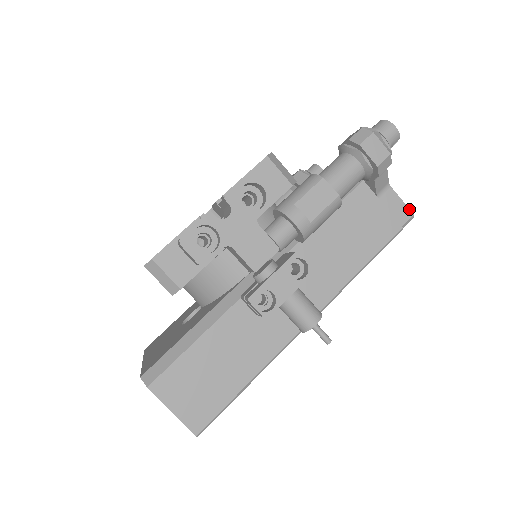
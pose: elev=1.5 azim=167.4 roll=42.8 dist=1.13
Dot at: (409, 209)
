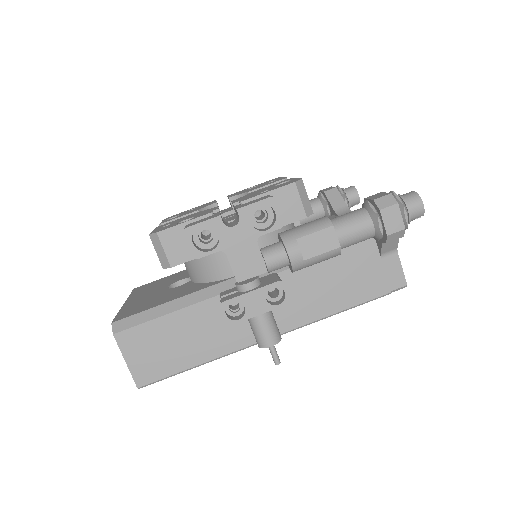
Dot at: occluded
